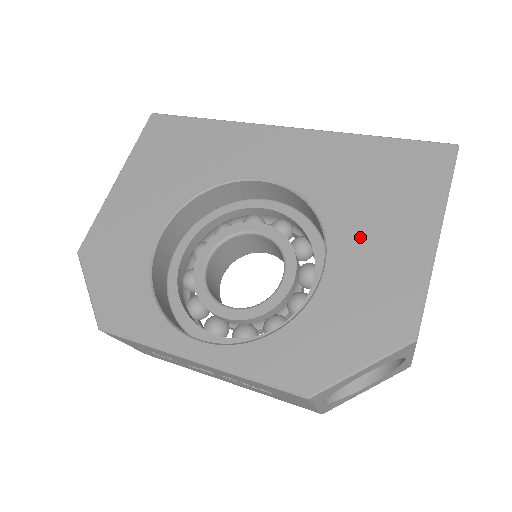
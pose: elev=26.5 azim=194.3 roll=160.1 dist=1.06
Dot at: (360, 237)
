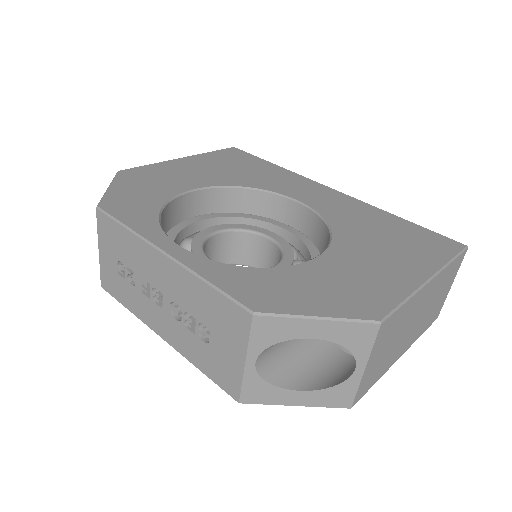
Dot at: (361, 253)
